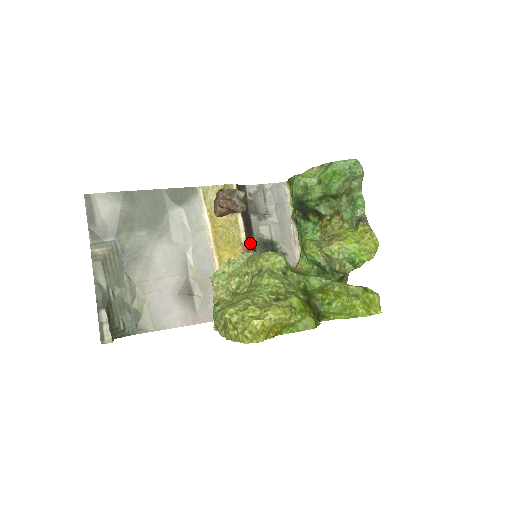
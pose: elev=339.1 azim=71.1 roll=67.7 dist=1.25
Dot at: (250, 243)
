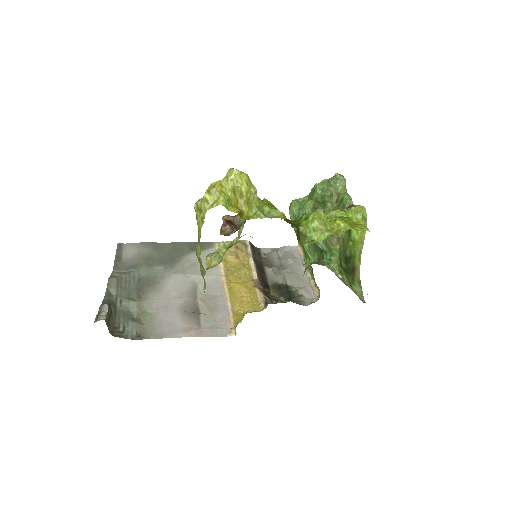
Dot at: (262, 282)
